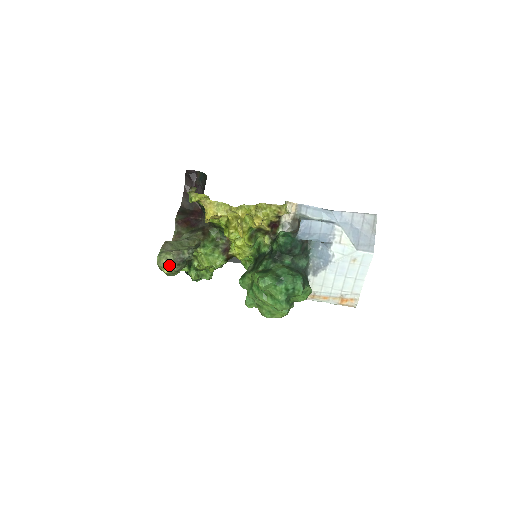
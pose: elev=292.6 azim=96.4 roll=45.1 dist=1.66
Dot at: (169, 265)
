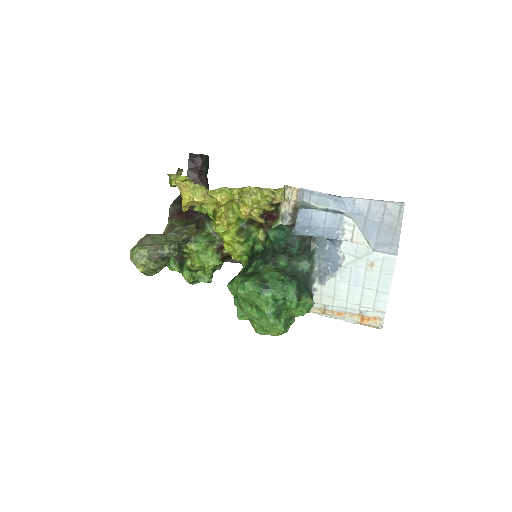
Dot at: (143, 262)
